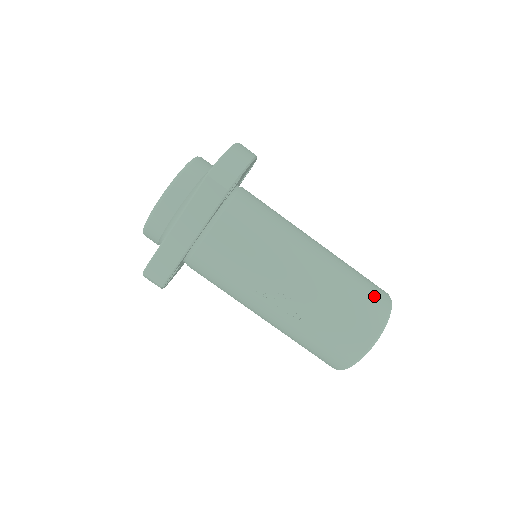
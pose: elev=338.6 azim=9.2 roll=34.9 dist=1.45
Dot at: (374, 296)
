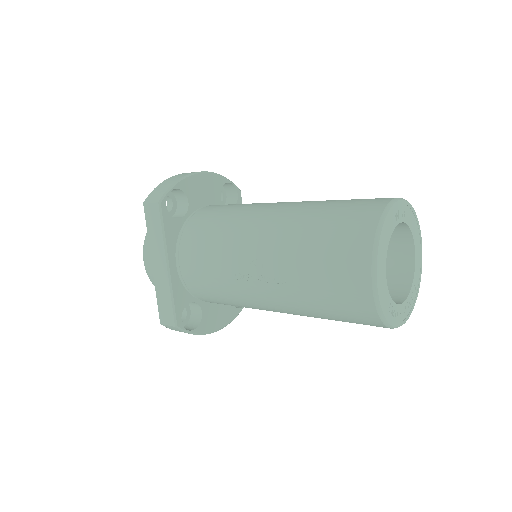
Dot at: (360, 206)
